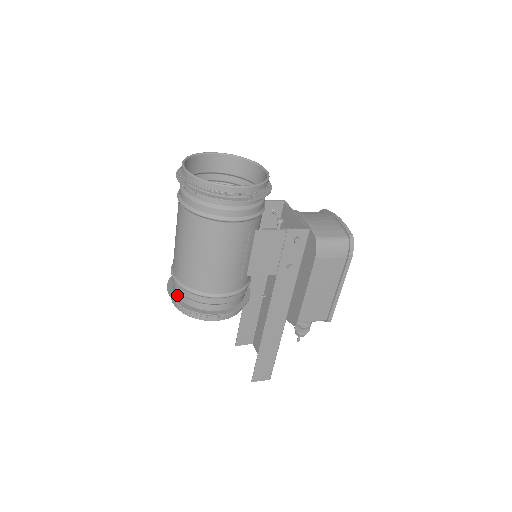
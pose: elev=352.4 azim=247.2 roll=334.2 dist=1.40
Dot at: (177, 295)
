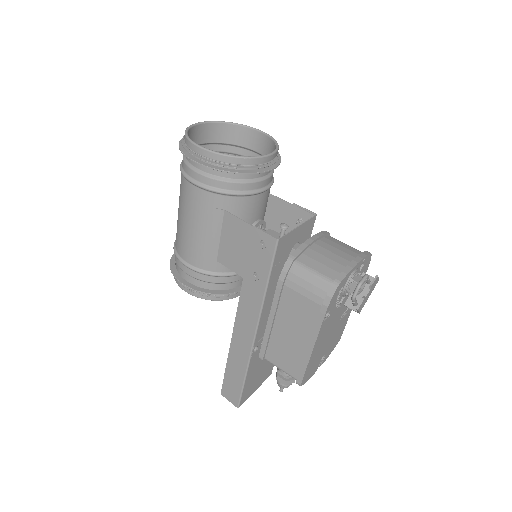
Dot at: occluded
